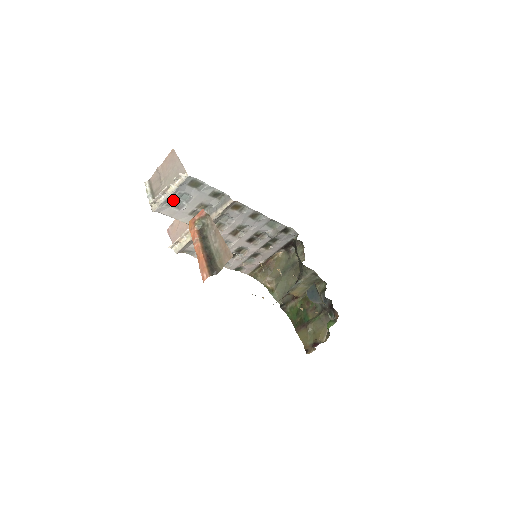
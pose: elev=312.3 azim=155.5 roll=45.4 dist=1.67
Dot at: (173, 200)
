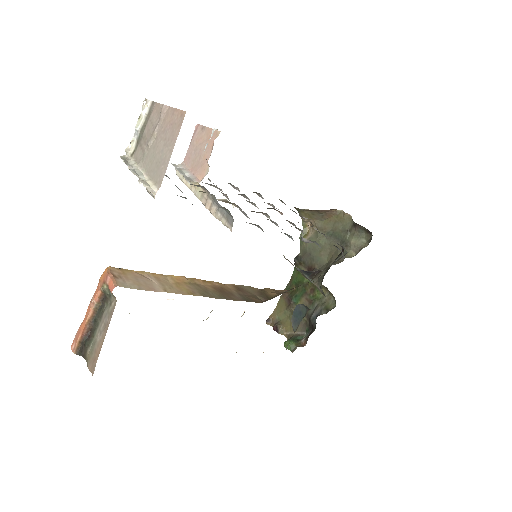
Dot at: occluded
